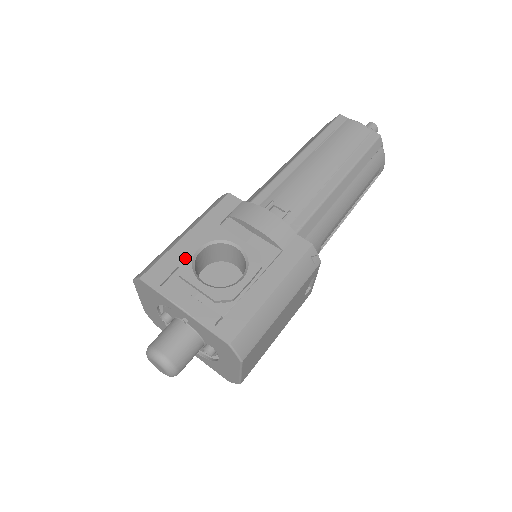
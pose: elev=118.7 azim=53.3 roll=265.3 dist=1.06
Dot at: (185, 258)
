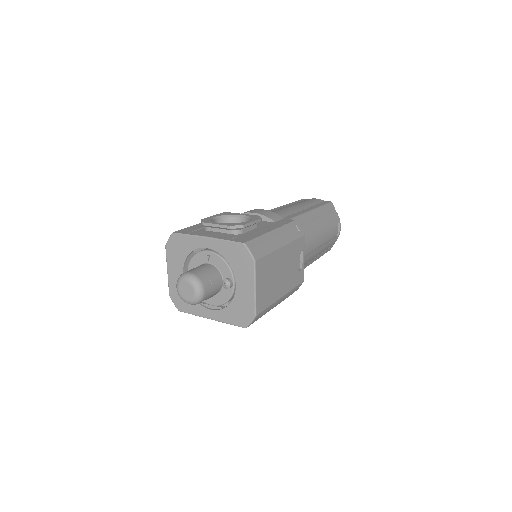
Dot at: (205, 219)
